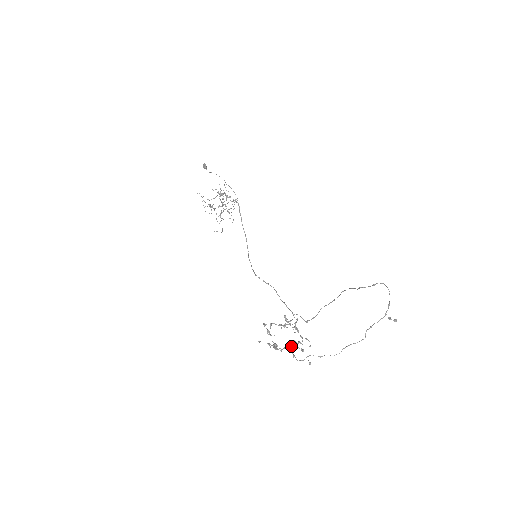
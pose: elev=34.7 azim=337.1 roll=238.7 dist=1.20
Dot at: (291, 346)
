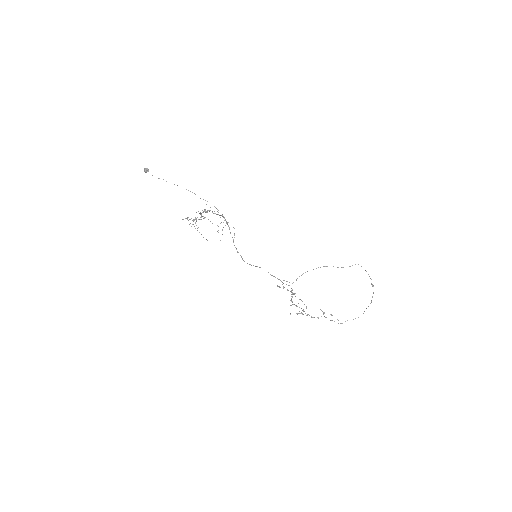
Dot at: occluded
